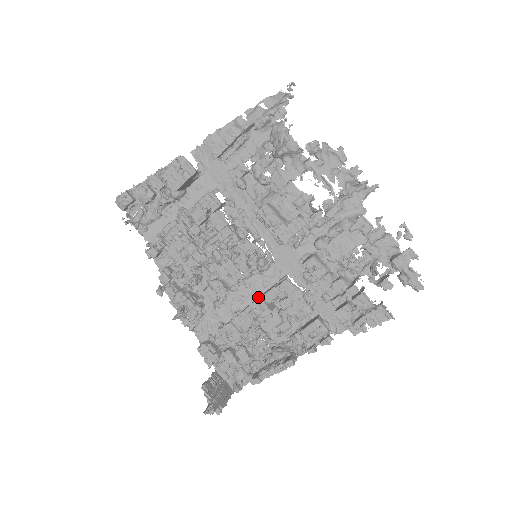
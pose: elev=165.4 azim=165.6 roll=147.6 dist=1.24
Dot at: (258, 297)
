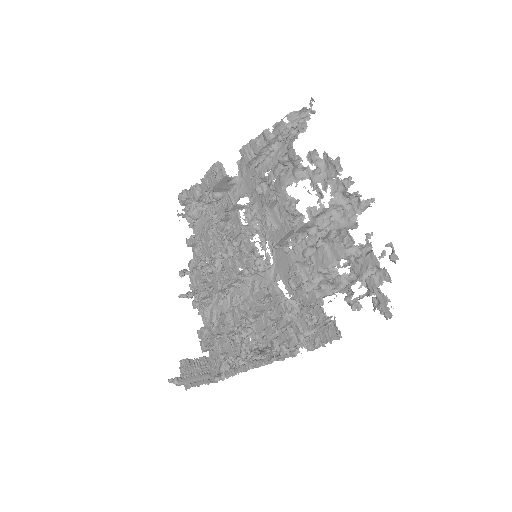
Dot at: occluded
